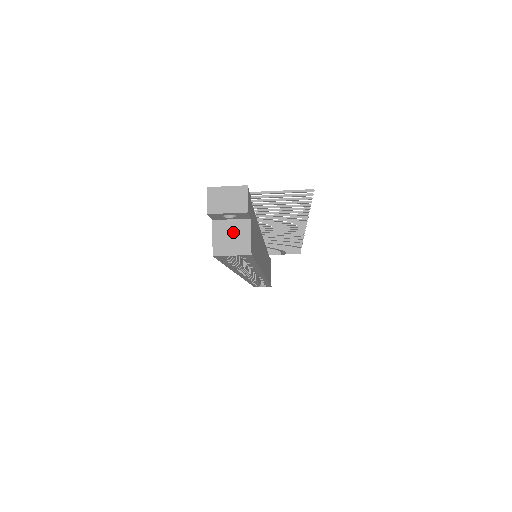
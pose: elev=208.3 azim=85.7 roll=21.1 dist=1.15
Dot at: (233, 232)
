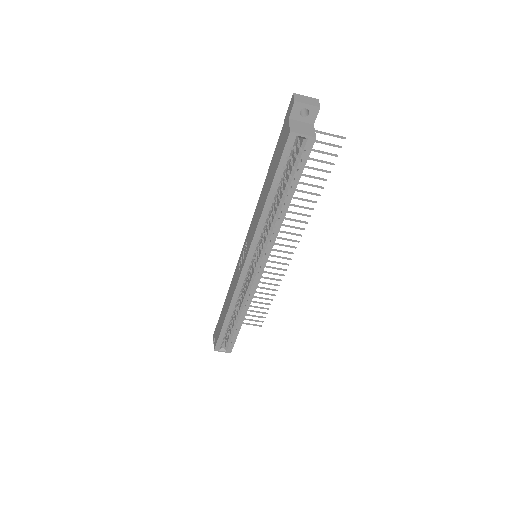
Dot at: (303, 126)
